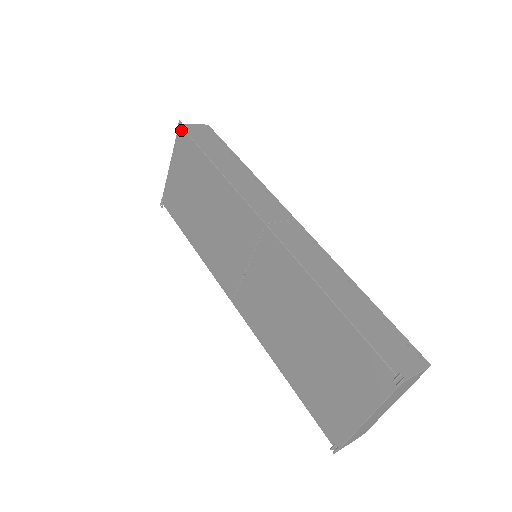
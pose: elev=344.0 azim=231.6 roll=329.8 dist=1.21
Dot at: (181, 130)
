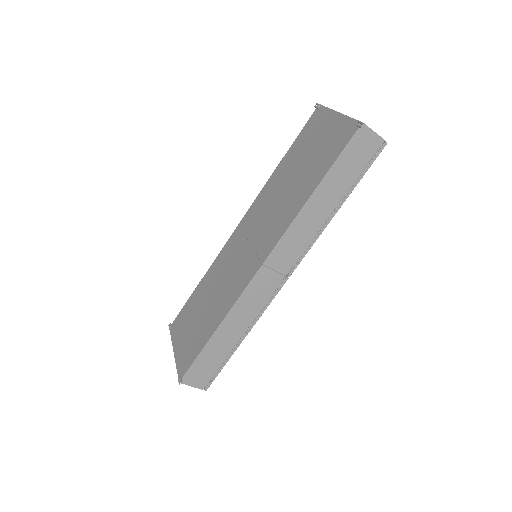
Dot at: (172, 325)
